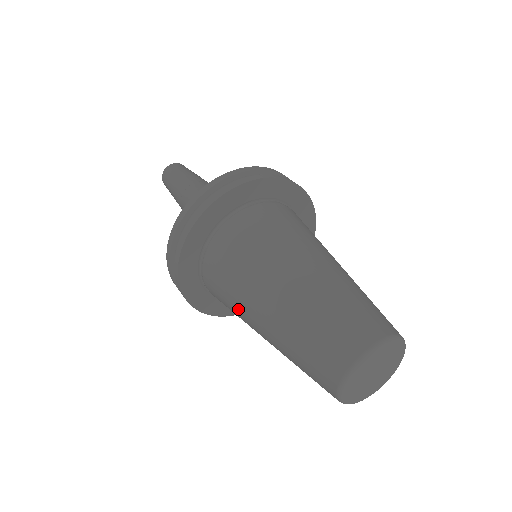
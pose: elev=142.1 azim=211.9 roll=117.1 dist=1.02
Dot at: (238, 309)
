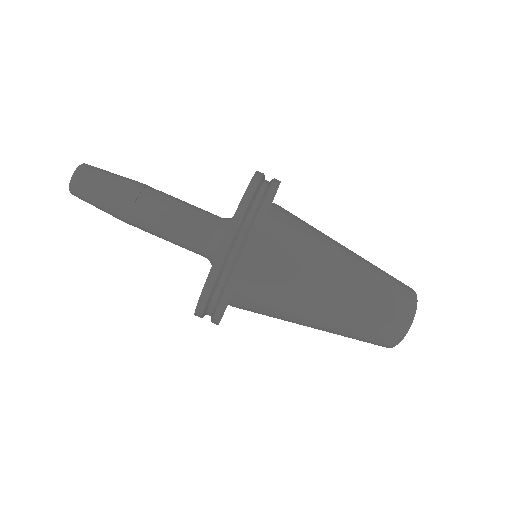
Dot at: occluded
